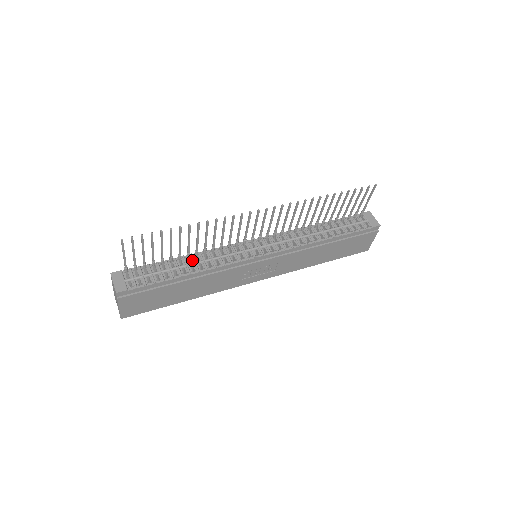
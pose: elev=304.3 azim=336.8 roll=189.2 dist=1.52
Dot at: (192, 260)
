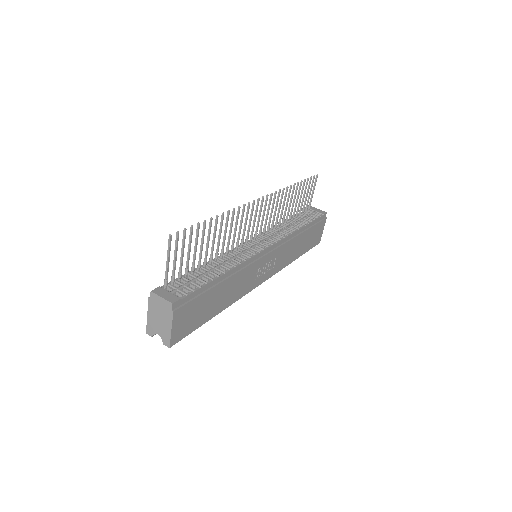
Dot at: (216, 264)
